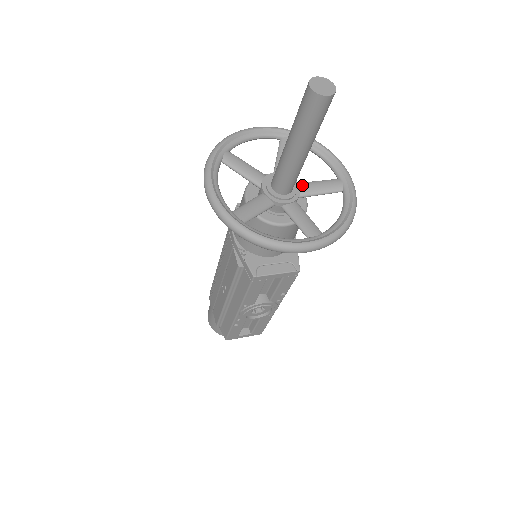
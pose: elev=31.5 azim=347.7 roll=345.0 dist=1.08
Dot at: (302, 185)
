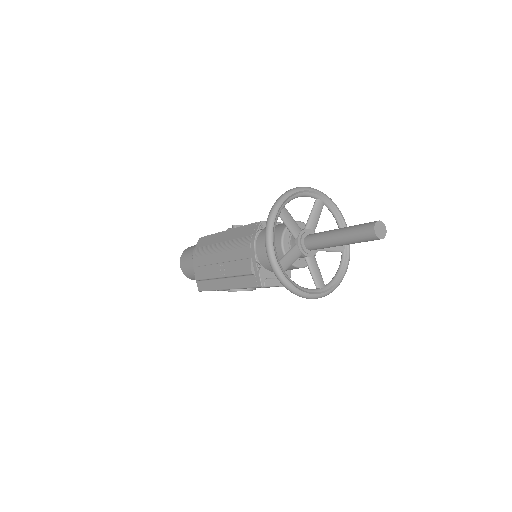
Dot at: occluded
